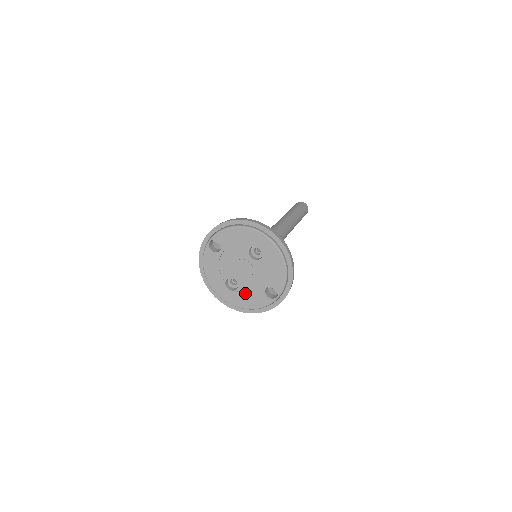
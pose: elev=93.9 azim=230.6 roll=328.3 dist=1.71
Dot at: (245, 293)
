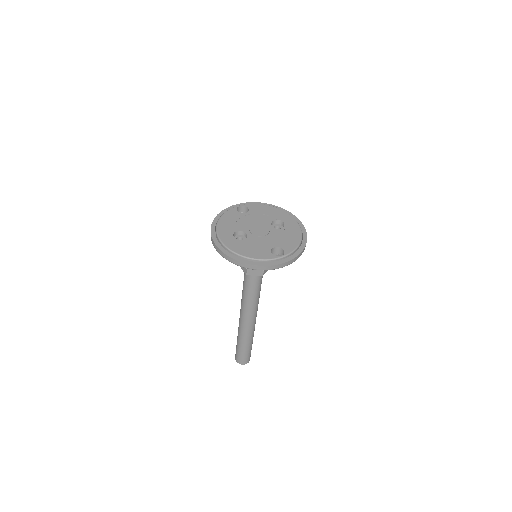
Dot at: (250, 245)
